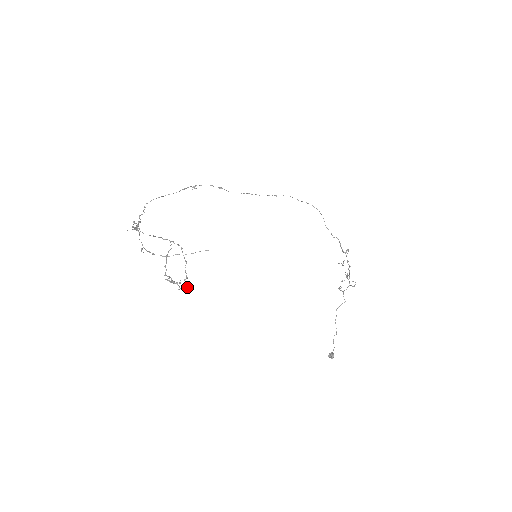
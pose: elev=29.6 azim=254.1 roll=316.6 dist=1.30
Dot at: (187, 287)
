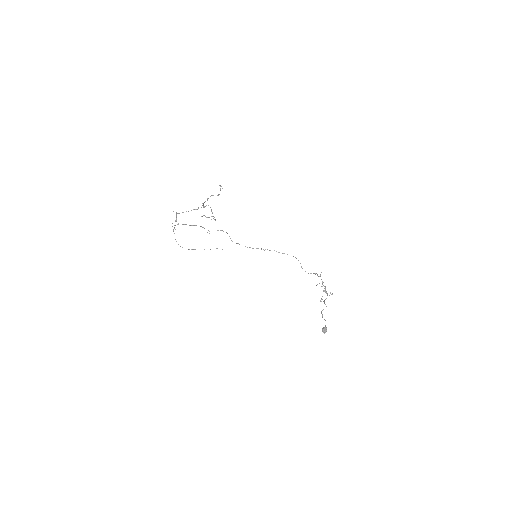
Dot at: (222, 188)
